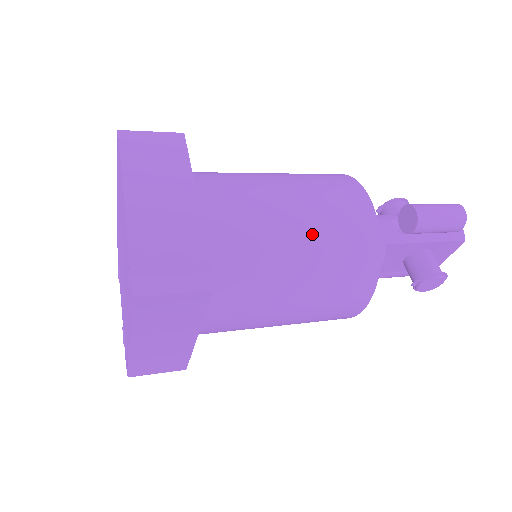
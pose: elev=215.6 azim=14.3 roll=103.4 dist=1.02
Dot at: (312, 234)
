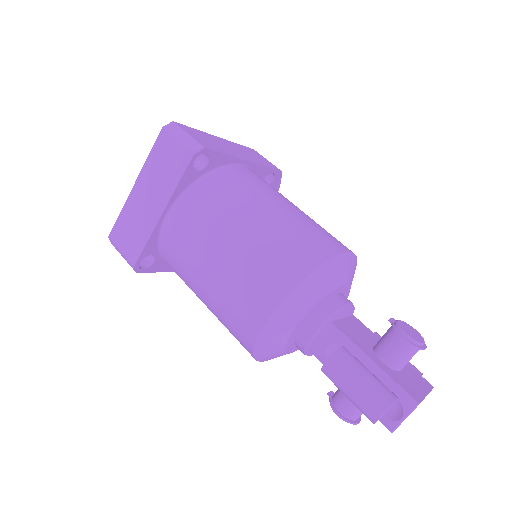
Dot at: (212, 295)
